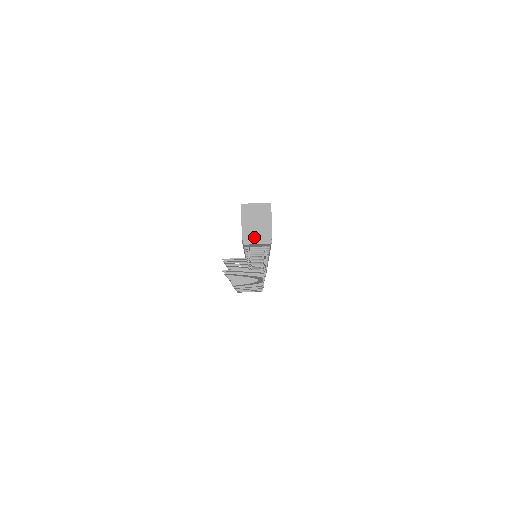
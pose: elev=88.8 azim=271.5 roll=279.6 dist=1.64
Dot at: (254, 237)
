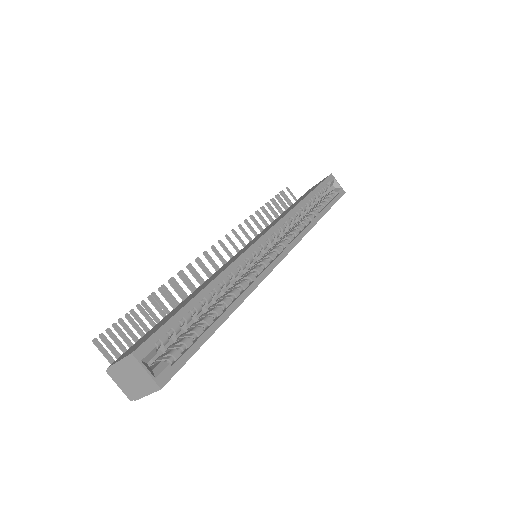
Dot at: (120, 381)
